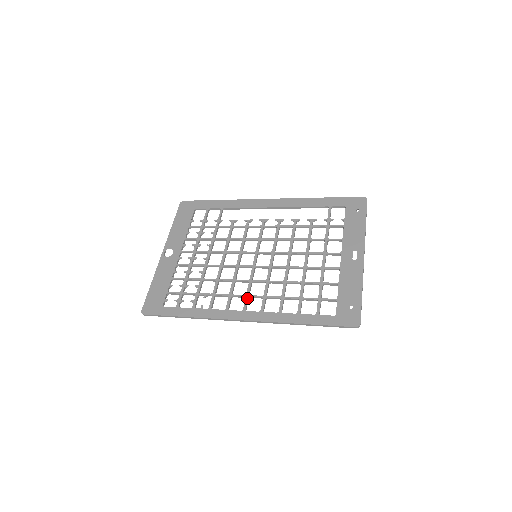
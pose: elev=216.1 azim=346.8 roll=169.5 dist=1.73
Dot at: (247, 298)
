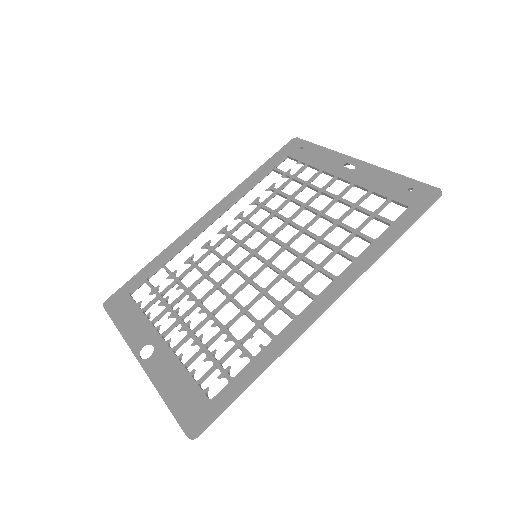
Dot at: (301, 287)
